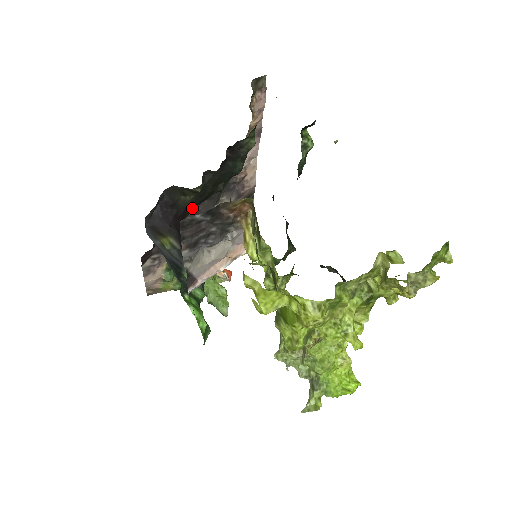
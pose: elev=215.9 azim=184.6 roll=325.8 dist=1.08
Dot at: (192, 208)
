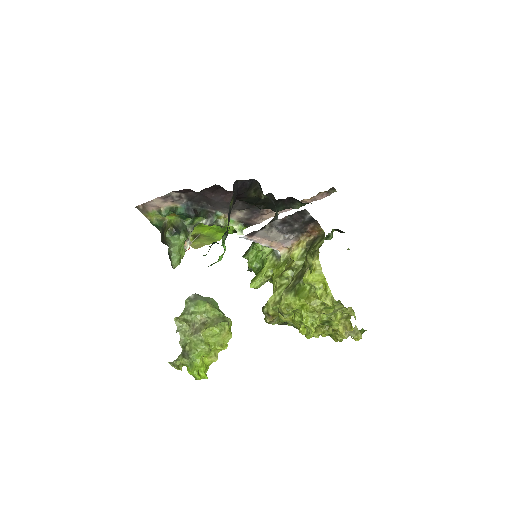
Dot at: (245, 200)
